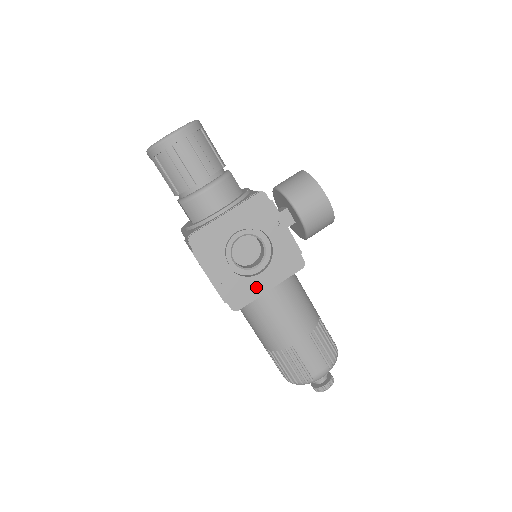
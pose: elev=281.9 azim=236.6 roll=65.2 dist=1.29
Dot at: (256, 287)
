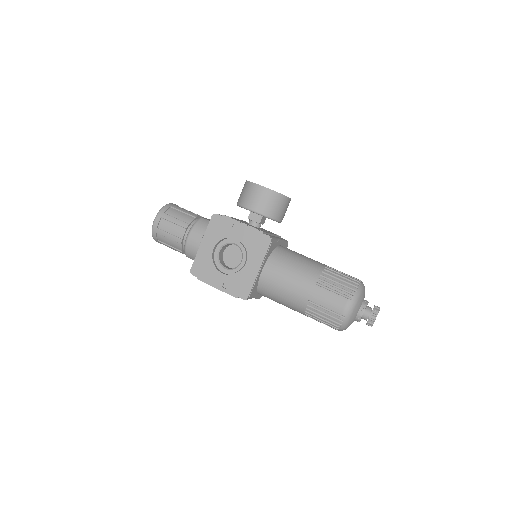
Dot at: (249, 275)
